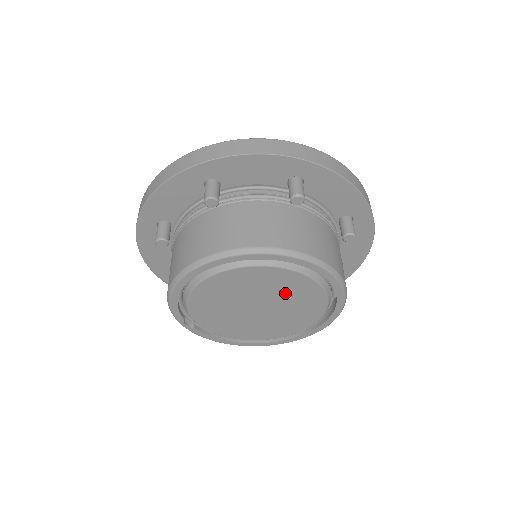
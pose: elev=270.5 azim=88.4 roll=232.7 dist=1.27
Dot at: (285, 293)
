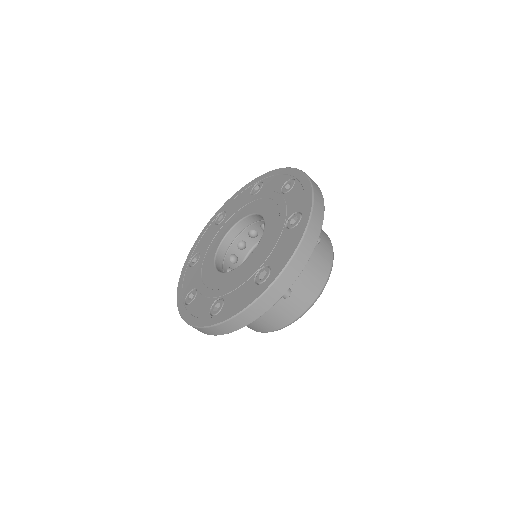
Dot at: occluded
